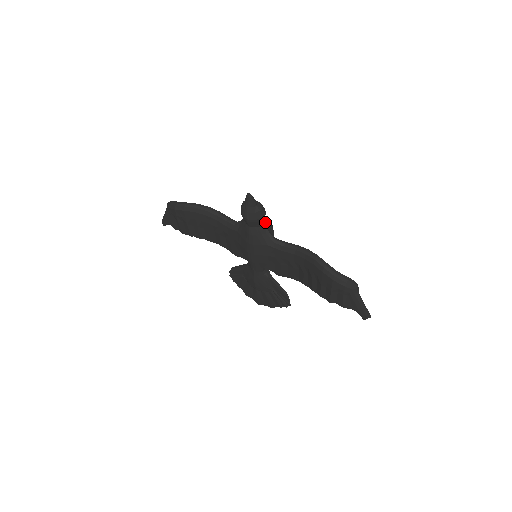
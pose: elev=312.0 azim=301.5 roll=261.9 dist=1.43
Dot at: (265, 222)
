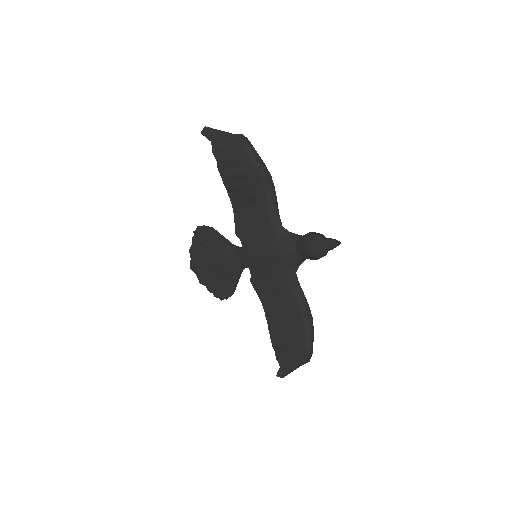
Dot at: occluded
